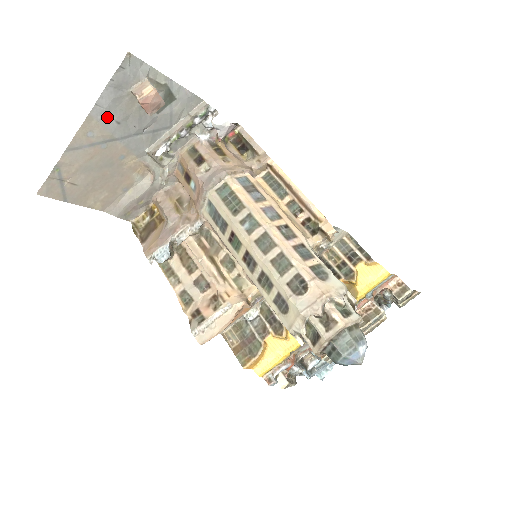
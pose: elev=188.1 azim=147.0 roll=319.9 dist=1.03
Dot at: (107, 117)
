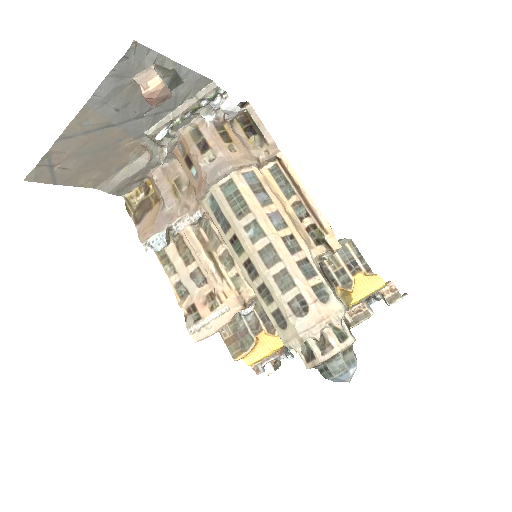
Dot at: (105, 105)
